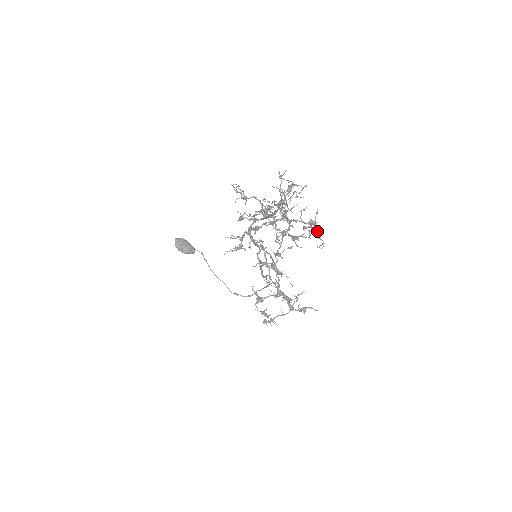
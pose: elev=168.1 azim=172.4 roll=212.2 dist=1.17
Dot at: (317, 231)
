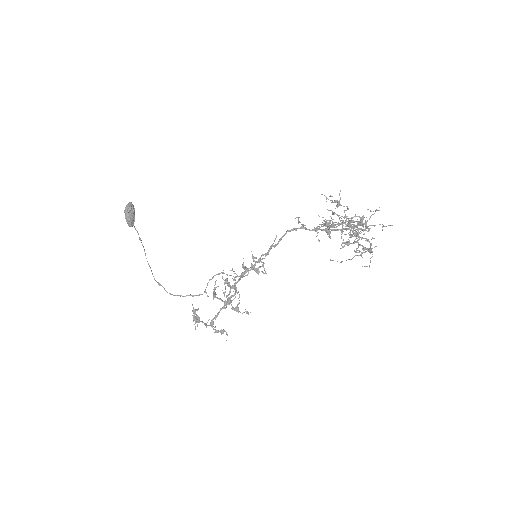
Dot at: occluded
